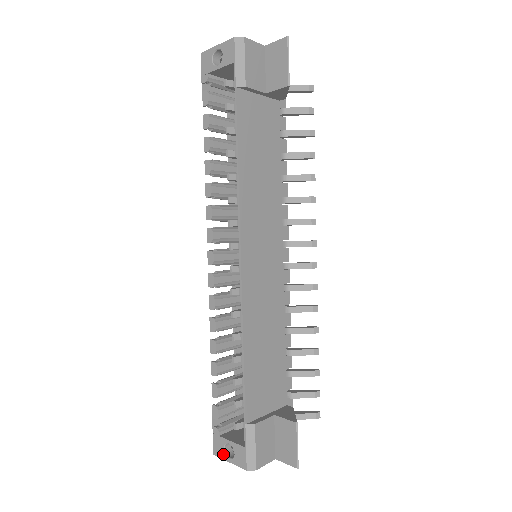
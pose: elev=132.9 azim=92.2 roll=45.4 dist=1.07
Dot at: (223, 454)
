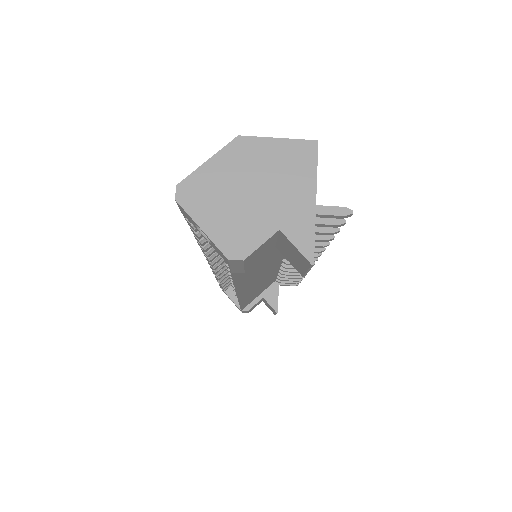
Dot at: occluded
